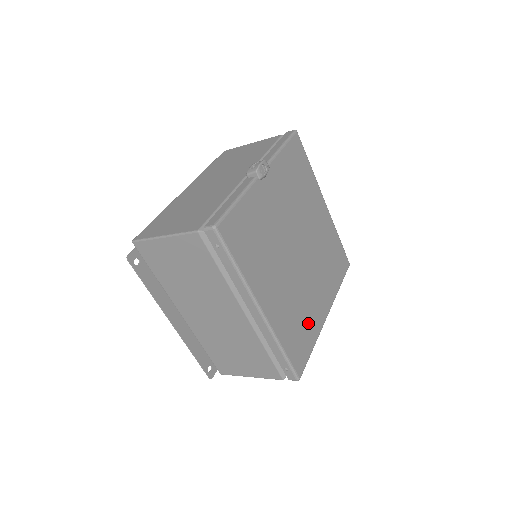
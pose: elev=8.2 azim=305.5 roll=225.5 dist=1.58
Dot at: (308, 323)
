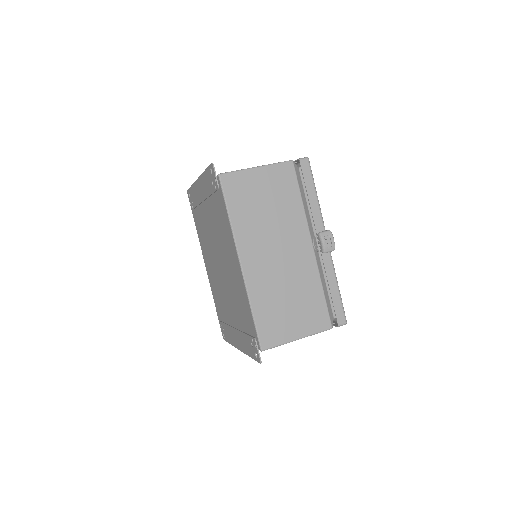
Dot at: occluded
